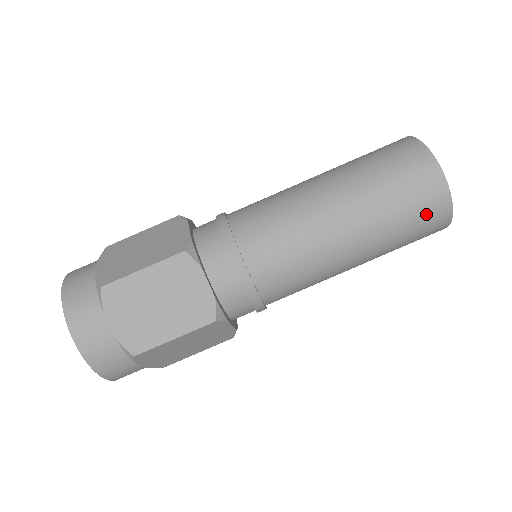
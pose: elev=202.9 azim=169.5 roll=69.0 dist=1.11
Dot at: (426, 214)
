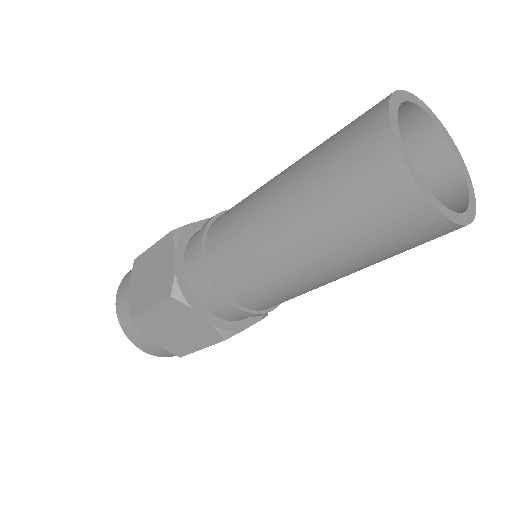
Dot at: (368, 182)
